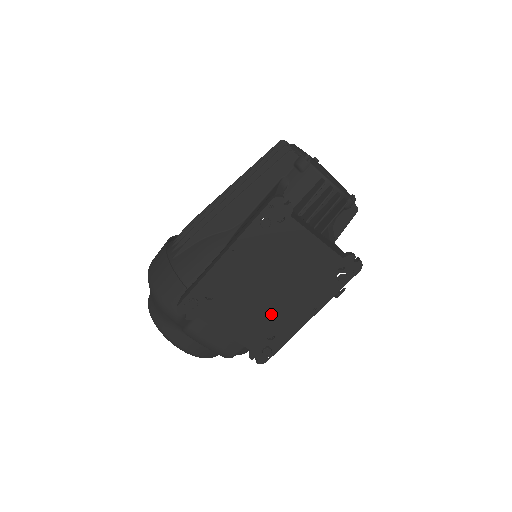
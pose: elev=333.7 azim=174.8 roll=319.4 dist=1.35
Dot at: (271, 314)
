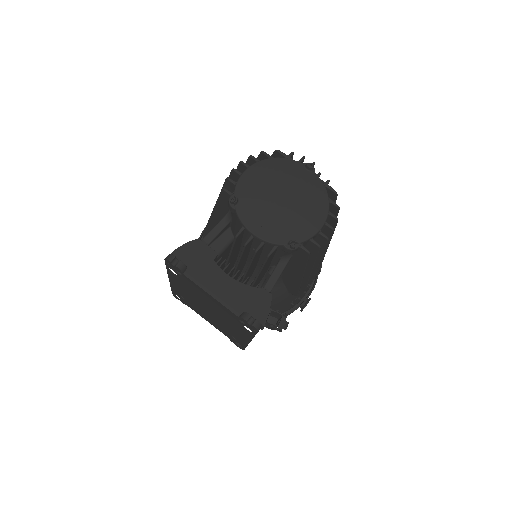
Dot at: (223, 325)
